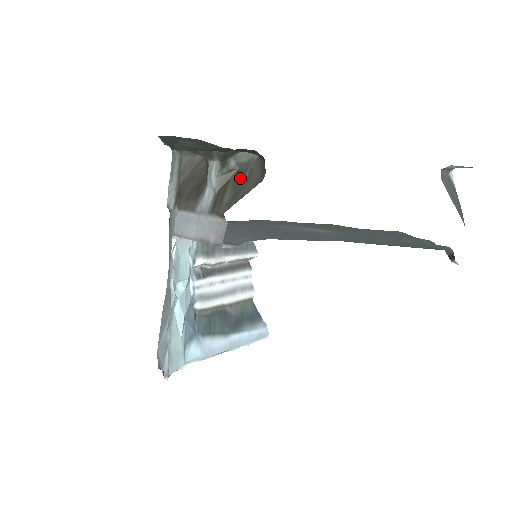
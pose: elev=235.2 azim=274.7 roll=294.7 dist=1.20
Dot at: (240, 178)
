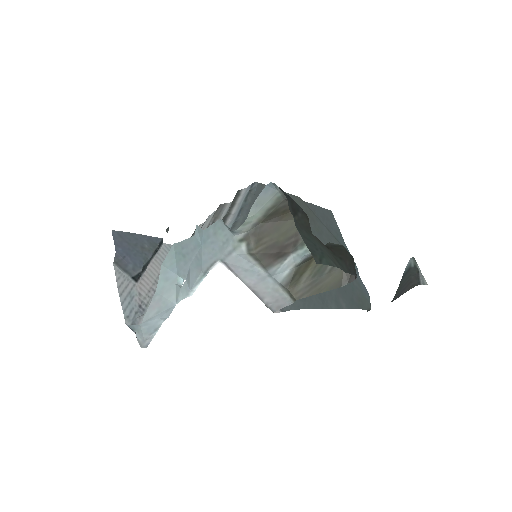
Dot at: (323, 266)
